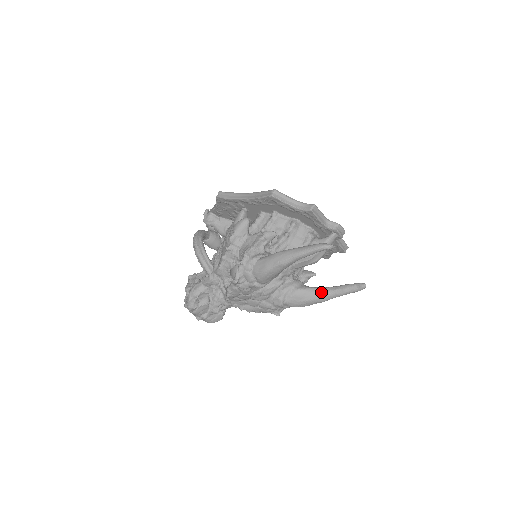
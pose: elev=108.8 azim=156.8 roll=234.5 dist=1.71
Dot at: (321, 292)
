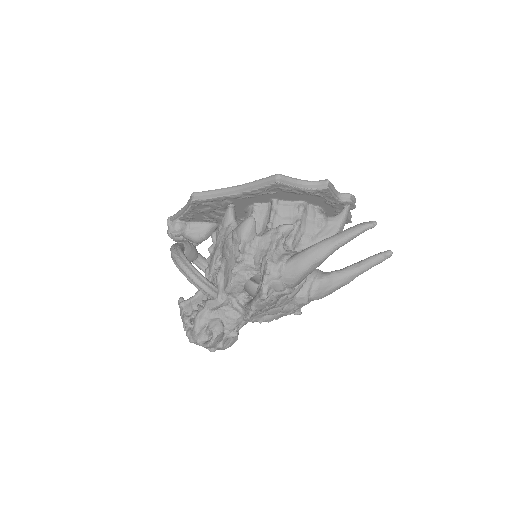
Dot at: (345, 274)
